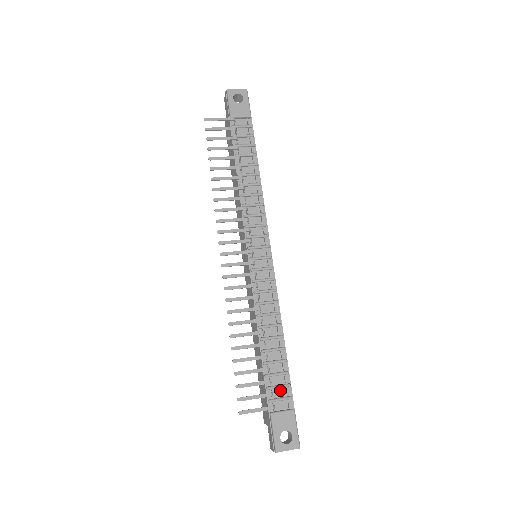
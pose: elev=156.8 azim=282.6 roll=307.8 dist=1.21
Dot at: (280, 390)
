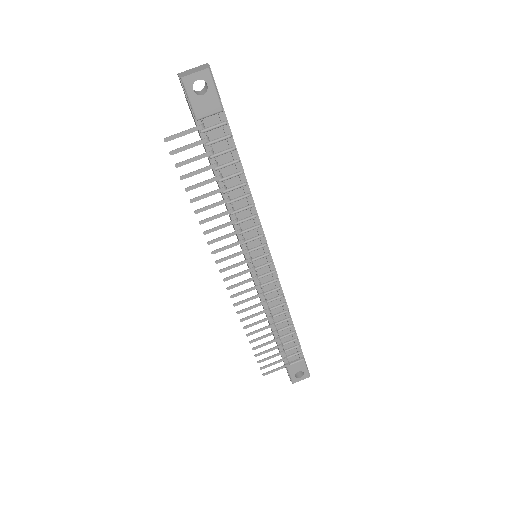
Dot at: (292, 350)
